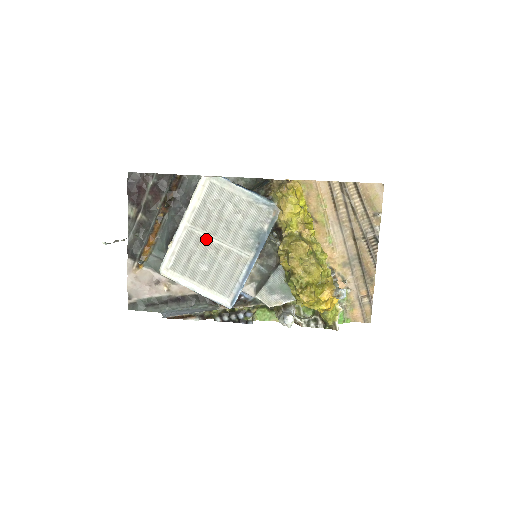
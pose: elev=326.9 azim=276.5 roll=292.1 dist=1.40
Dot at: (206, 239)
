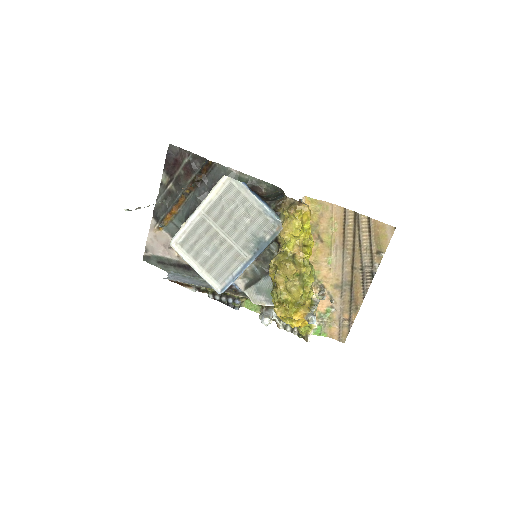
Dot at: (214, 230)
